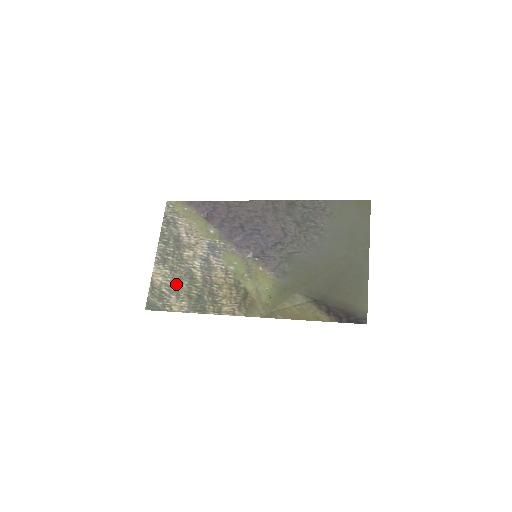
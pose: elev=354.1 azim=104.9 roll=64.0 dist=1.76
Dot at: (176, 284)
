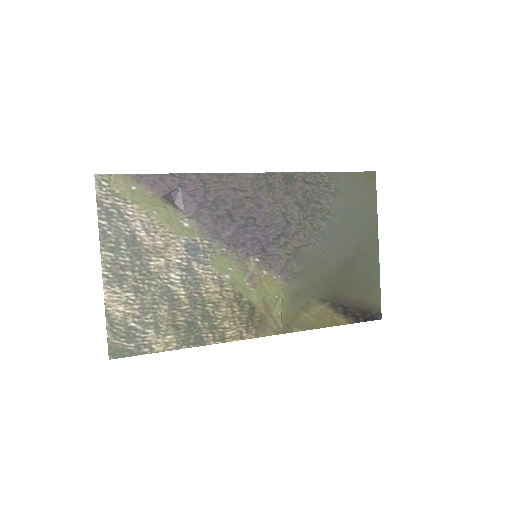
Dot at: (150, 312)
